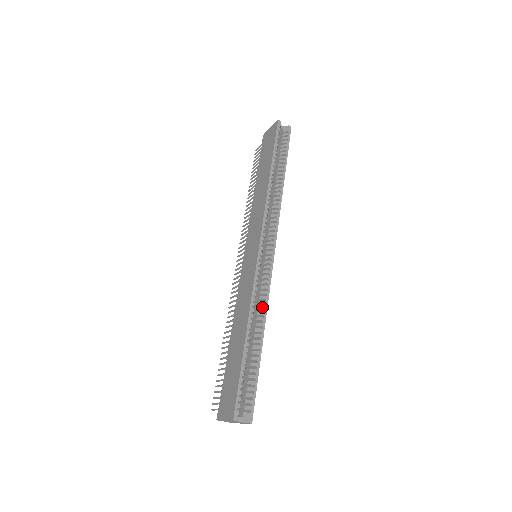
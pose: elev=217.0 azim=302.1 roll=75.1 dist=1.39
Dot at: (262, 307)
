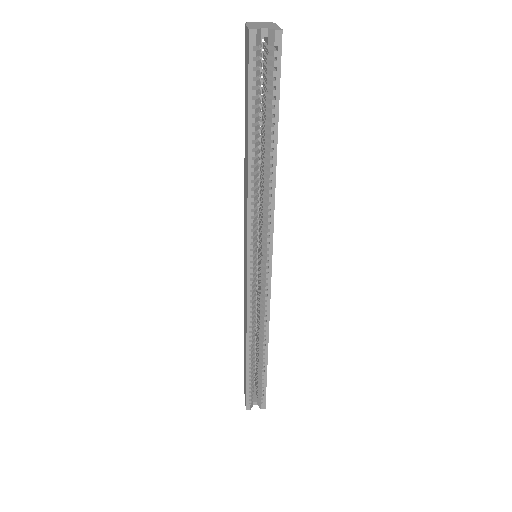
Dot at: (262, 327)
